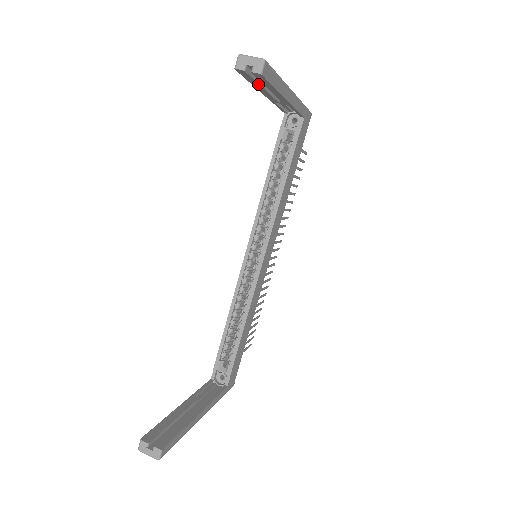
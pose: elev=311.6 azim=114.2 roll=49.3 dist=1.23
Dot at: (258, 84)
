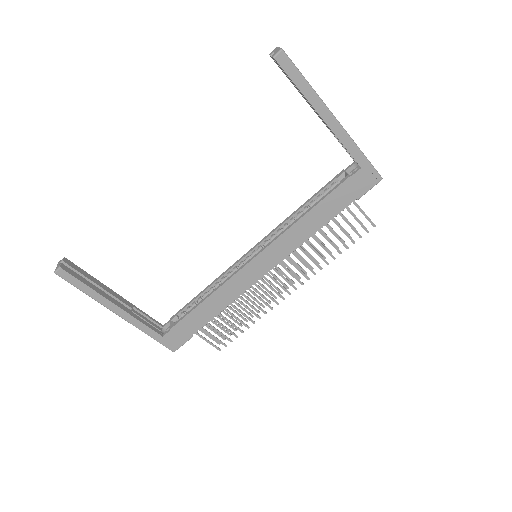
Dot at: occluded
